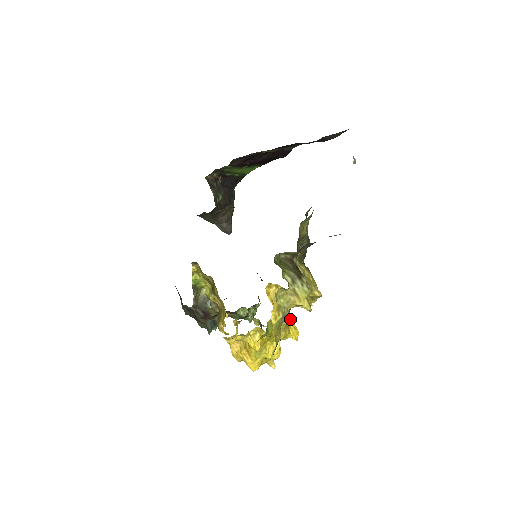
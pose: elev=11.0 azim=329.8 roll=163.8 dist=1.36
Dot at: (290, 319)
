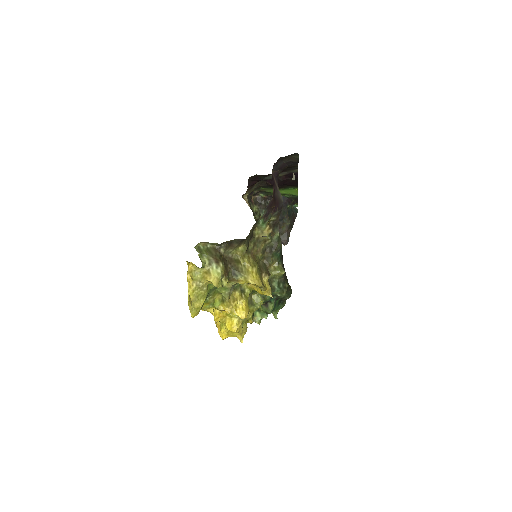
Dot at: (240, 301)
